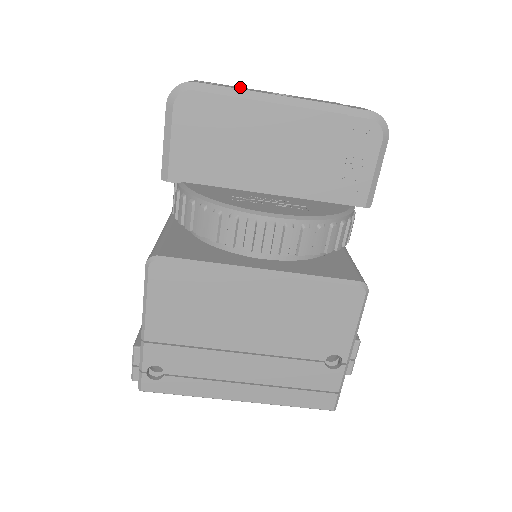
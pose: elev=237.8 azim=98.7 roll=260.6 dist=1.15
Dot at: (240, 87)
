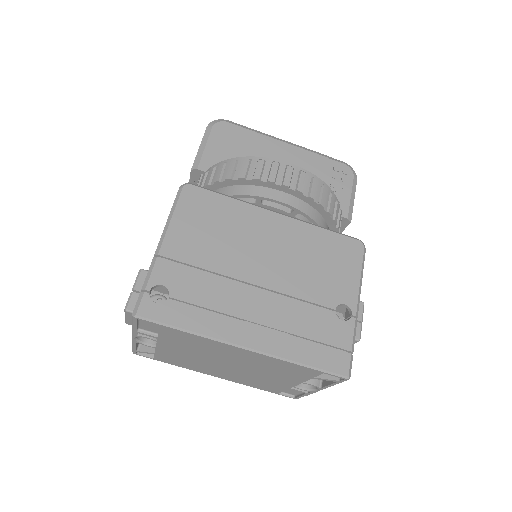
Dot at: occluded
